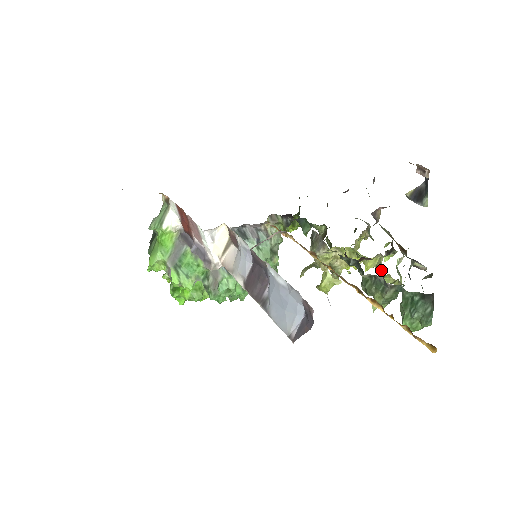
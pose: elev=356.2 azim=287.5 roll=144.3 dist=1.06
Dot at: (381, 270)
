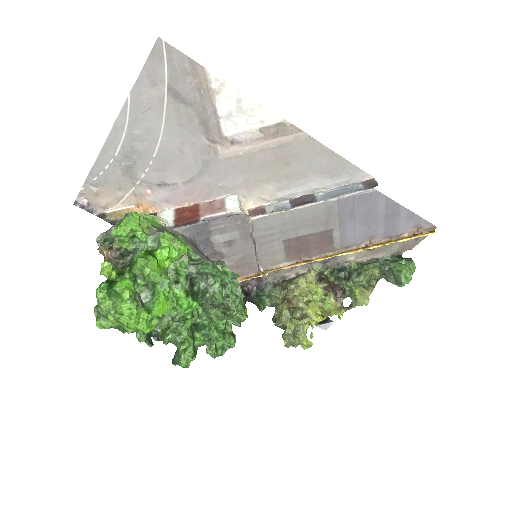
Dot at: (346, 307)
